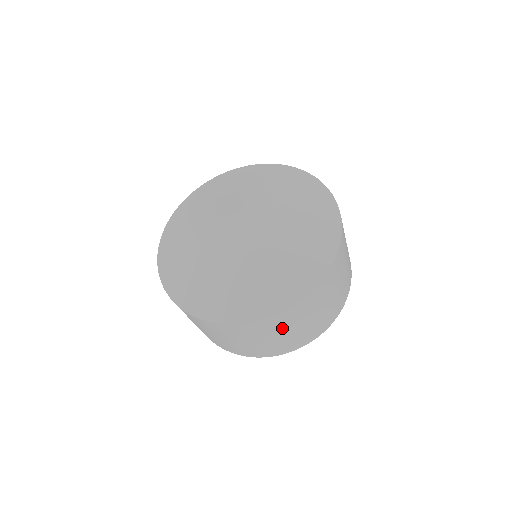
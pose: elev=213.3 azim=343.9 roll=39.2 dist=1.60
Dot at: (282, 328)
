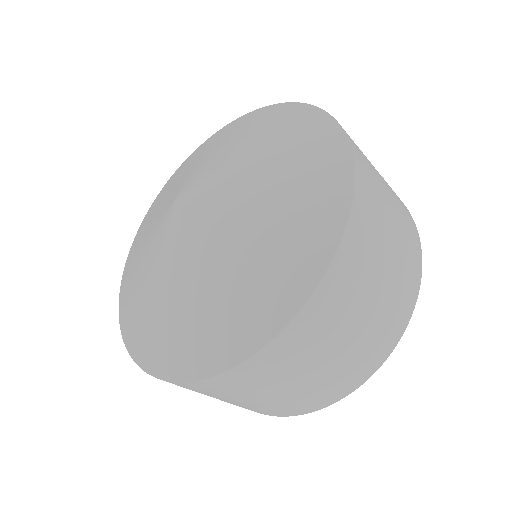
Dot at: (237, 393)
